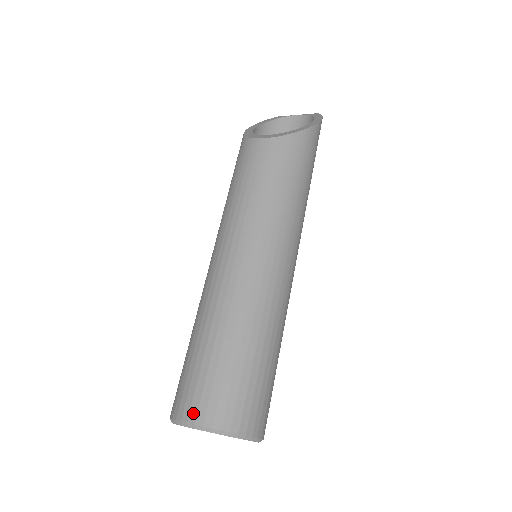
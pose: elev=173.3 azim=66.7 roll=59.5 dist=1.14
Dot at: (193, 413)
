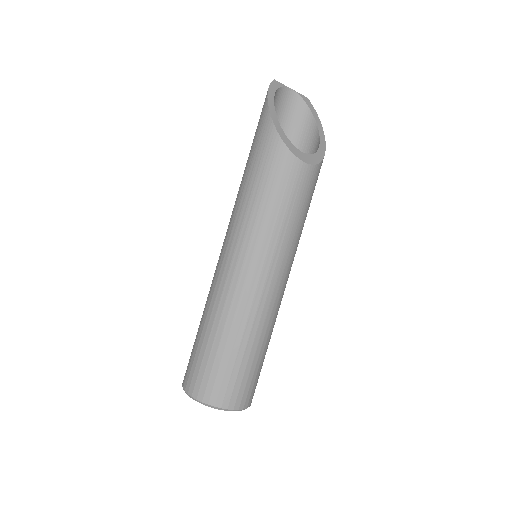
Dot at: (232, 403)
